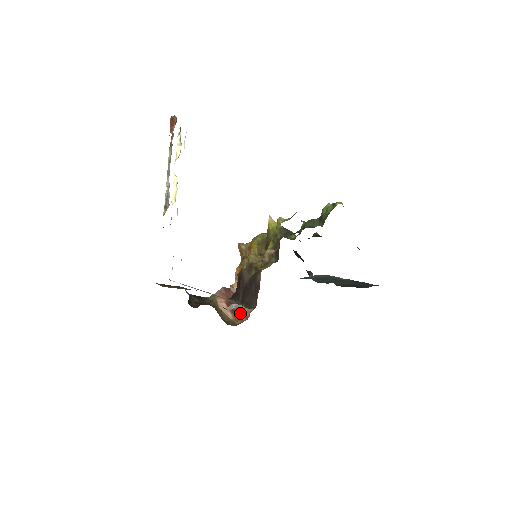
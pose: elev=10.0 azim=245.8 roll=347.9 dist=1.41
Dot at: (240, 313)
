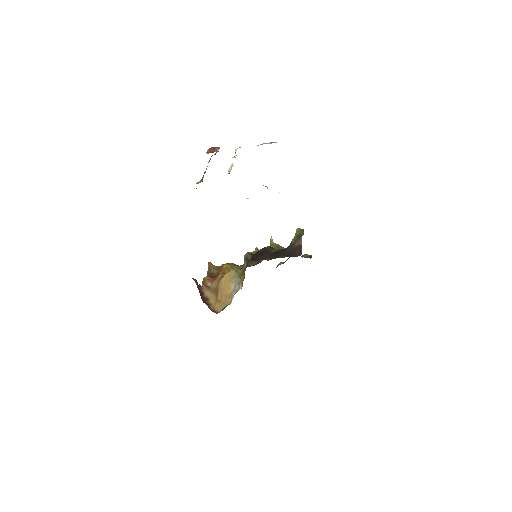
Dot at: (209, 307)
